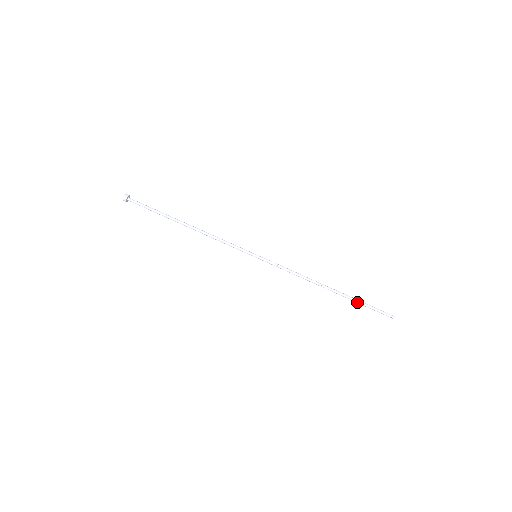
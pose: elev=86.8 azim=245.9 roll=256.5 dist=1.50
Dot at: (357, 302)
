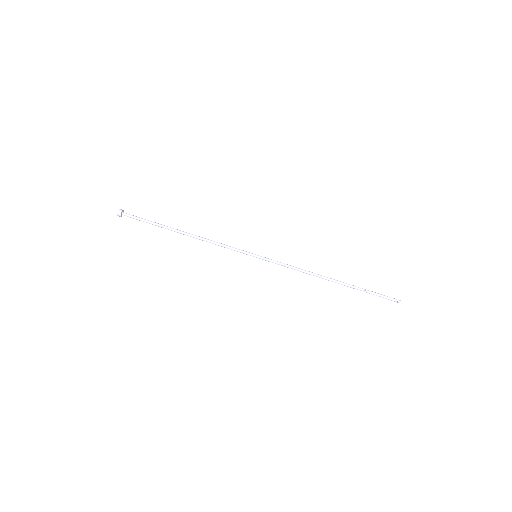
Dot at: (362, 290)
